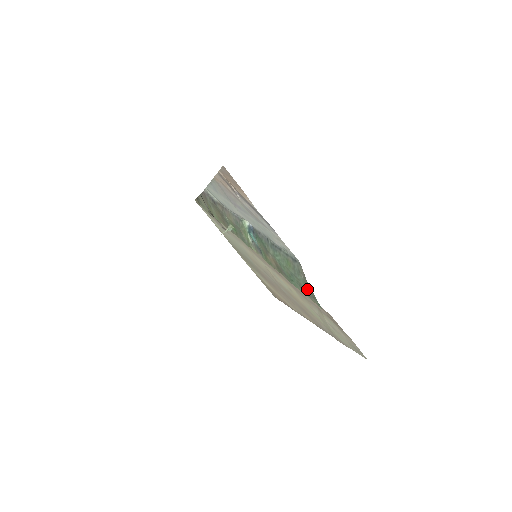
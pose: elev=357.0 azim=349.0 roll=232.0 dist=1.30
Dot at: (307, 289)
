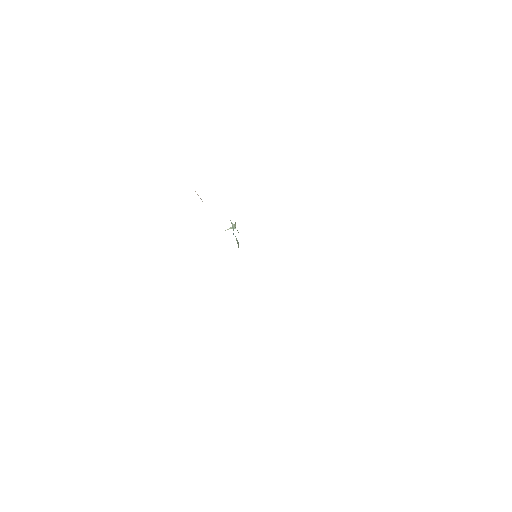
Dot at: occluded
